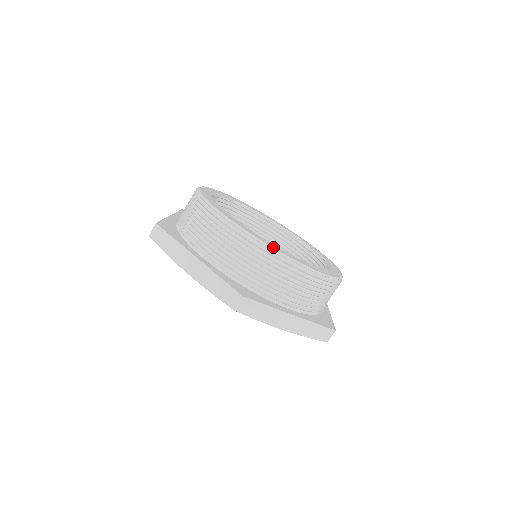
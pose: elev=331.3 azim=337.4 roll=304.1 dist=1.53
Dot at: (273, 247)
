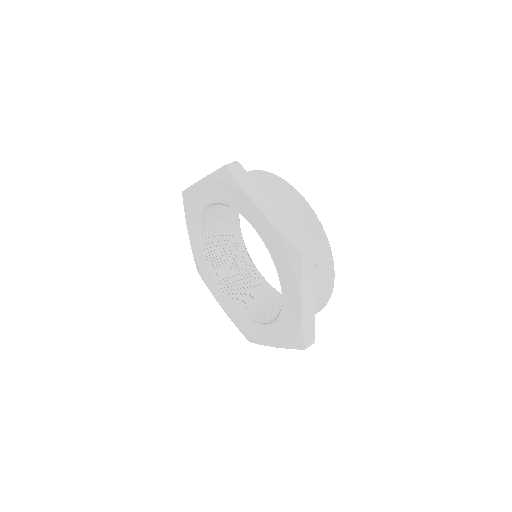
Dot at: (326, 236)
